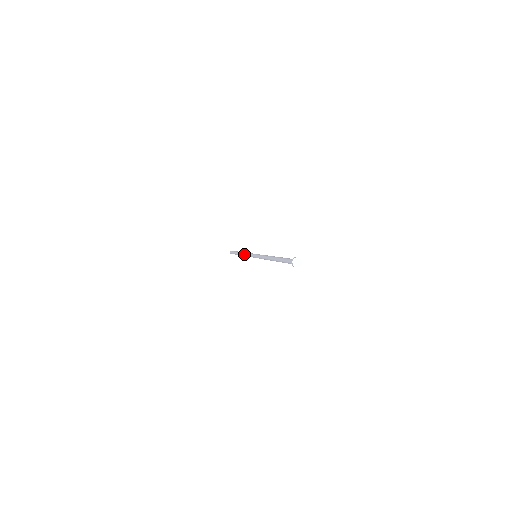
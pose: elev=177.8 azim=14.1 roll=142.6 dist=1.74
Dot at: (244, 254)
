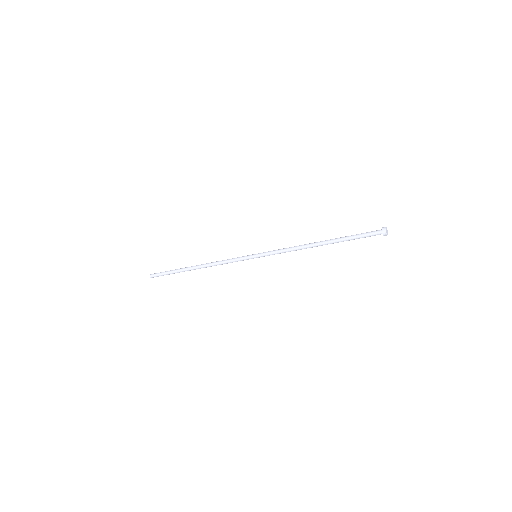
Dot at: (216, 263)
